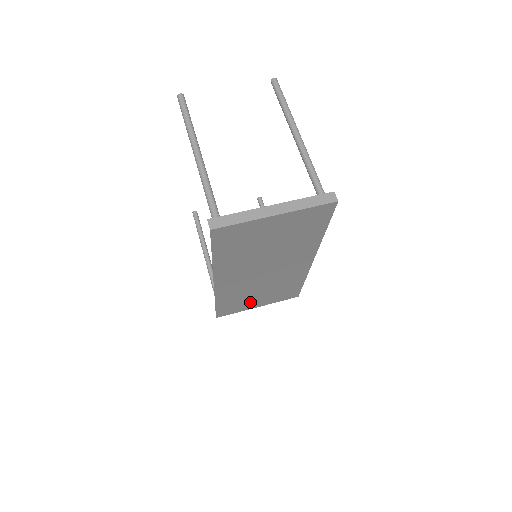
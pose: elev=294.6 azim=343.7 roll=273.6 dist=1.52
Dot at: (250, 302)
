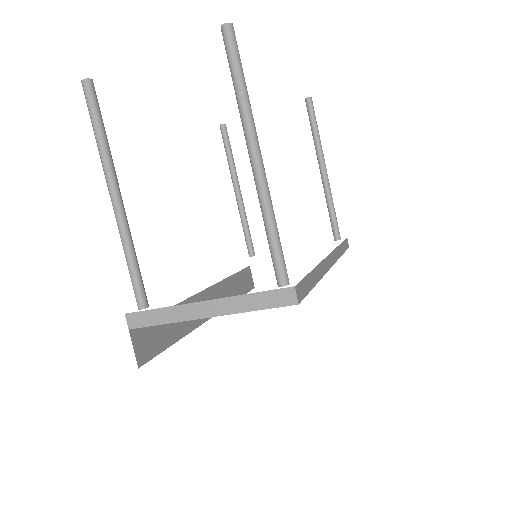
Dot at: occluded
